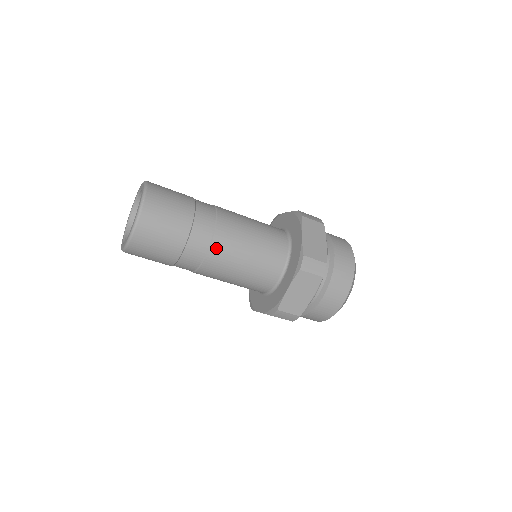
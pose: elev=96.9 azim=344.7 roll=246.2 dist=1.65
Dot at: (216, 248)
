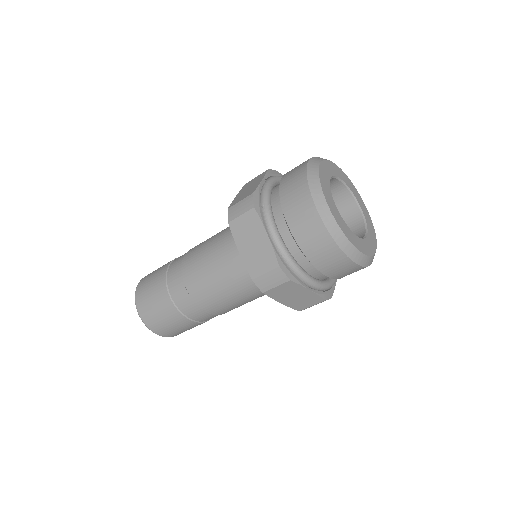
Dot at: (207, 307)
